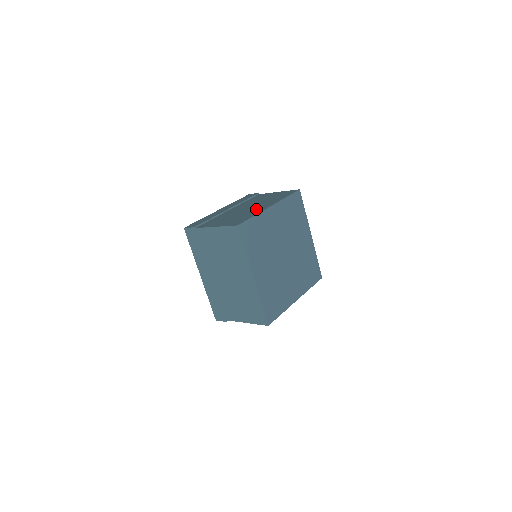
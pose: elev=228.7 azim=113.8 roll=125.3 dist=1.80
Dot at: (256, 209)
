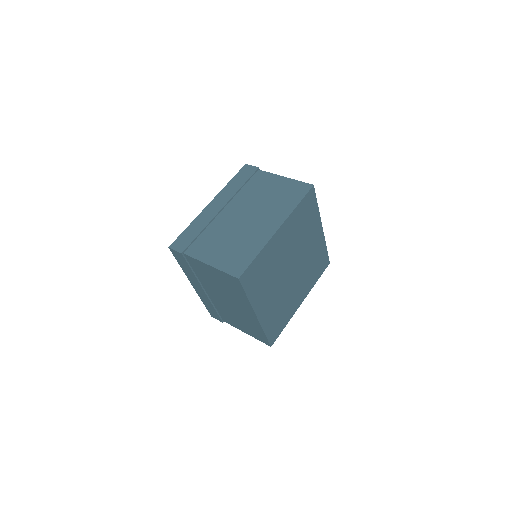
Dot at: (259, 231)
